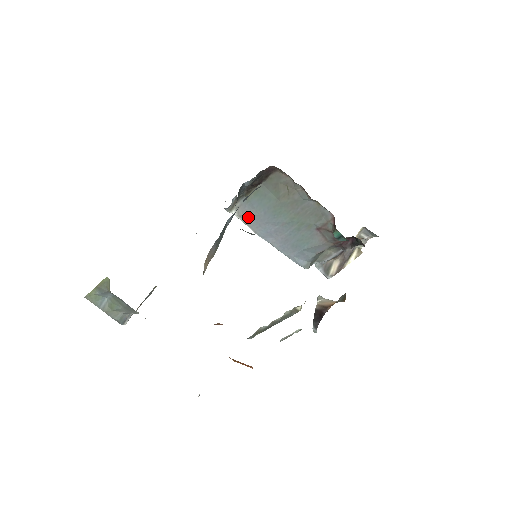
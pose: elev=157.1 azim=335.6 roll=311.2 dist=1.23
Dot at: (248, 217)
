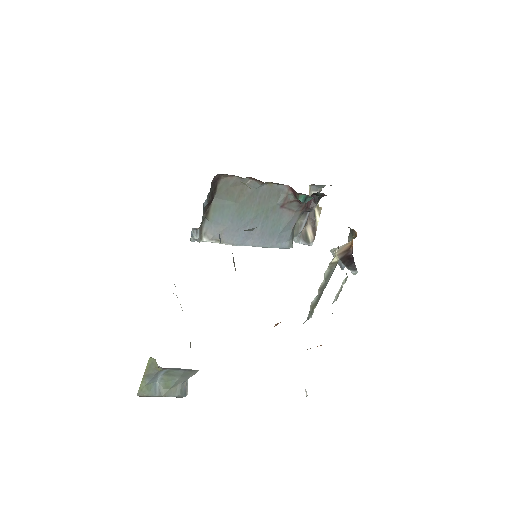
Dot at: occluded
